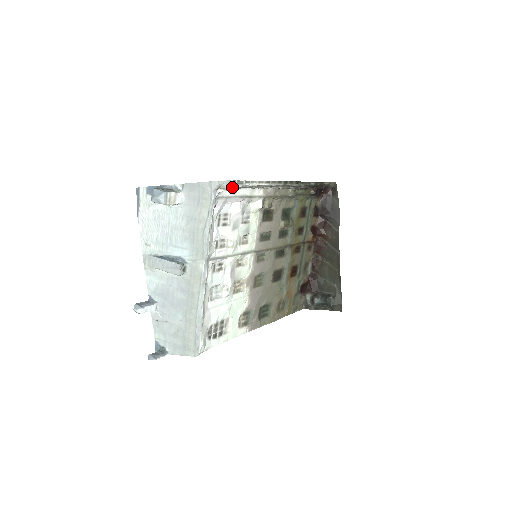
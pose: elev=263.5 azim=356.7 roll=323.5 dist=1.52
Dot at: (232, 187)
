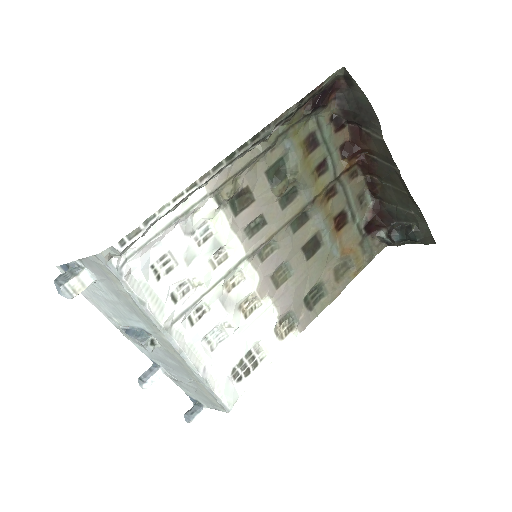
Dot at: (126, 246)
